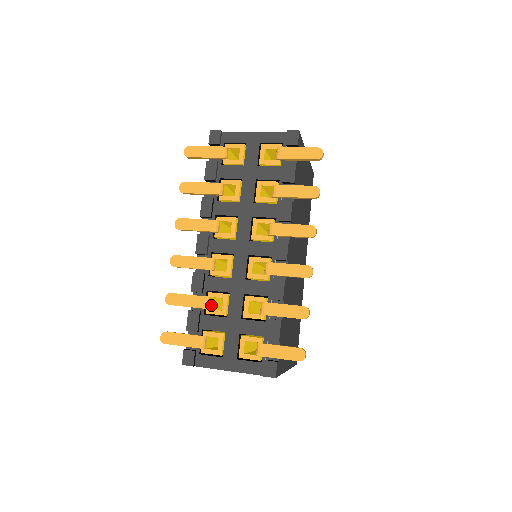
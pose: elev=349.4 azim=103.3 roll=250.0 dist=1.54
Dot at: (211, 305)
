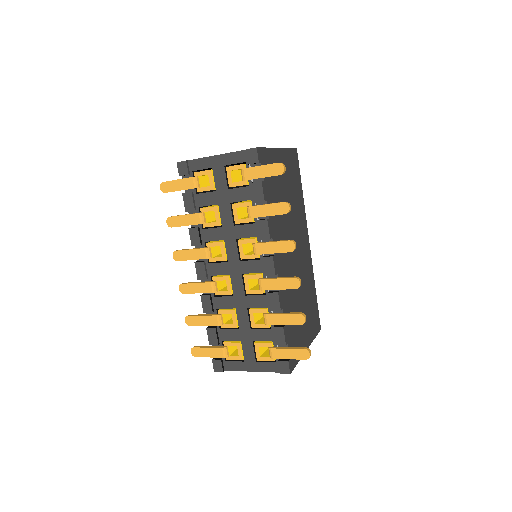
Dot at: (223, 320)
